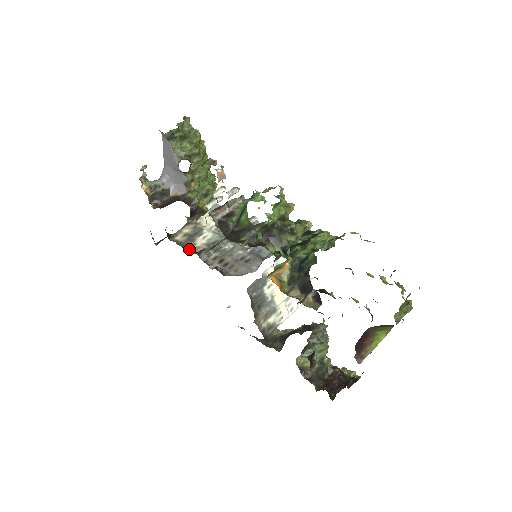
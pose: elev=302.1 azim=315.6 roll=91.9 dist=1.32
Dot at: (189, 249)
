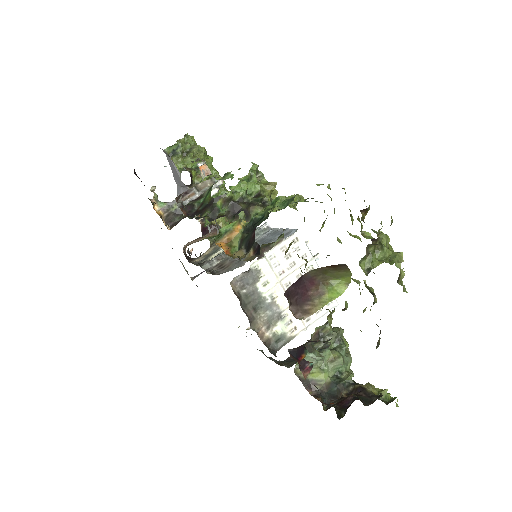
Dot at: occluded
